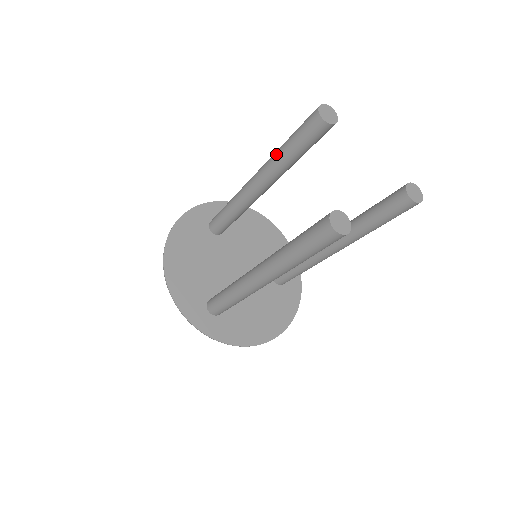
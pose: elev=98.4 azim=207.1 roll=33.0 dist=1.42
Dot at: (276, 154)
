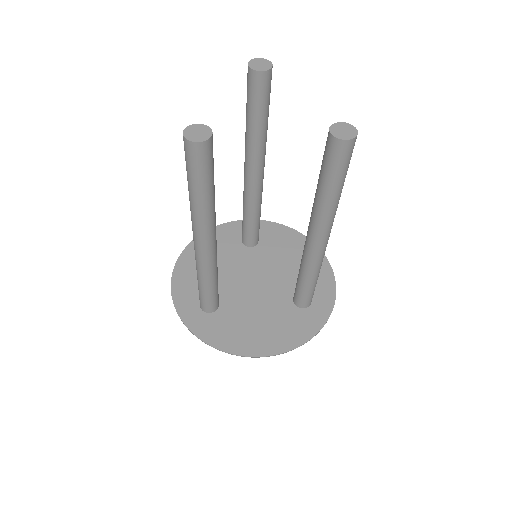
Dot at: occluded
